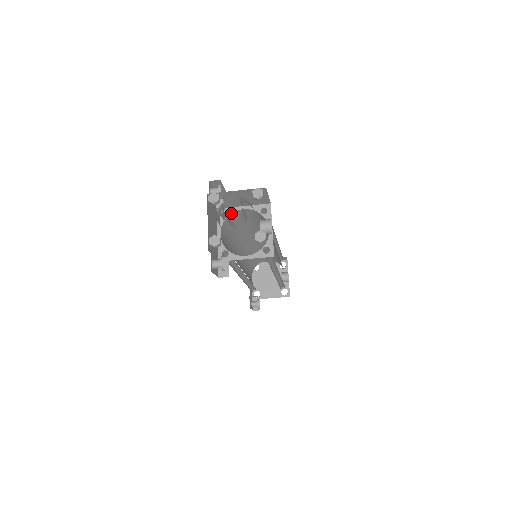
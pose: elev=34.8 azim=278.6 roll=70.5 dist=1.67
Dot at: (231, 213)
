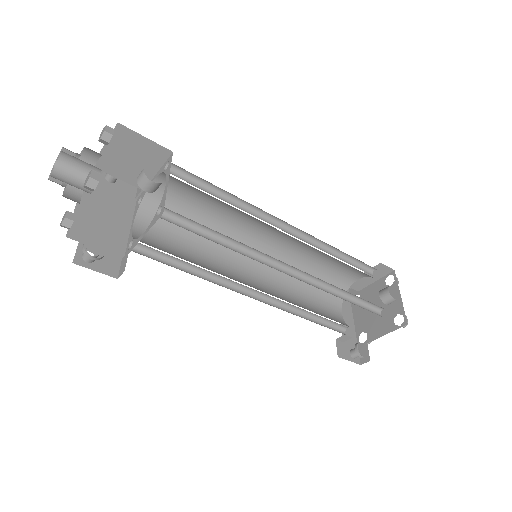
Dot at: (144, 194)
